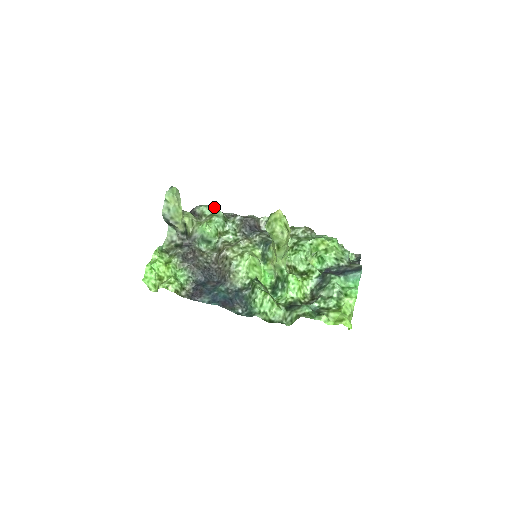
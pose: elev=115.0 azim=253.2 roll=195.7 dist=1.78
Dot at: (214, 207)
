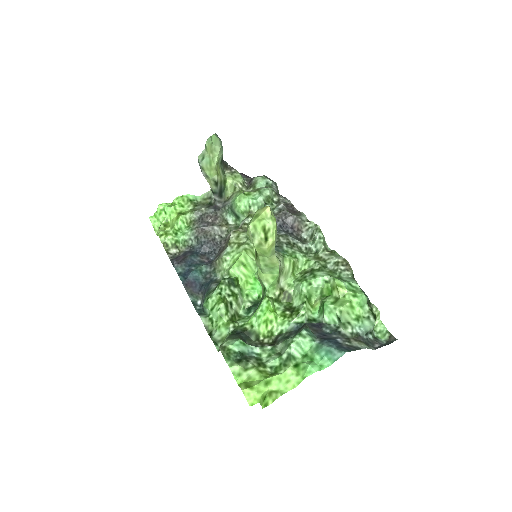
Dot at: (273, 184)
